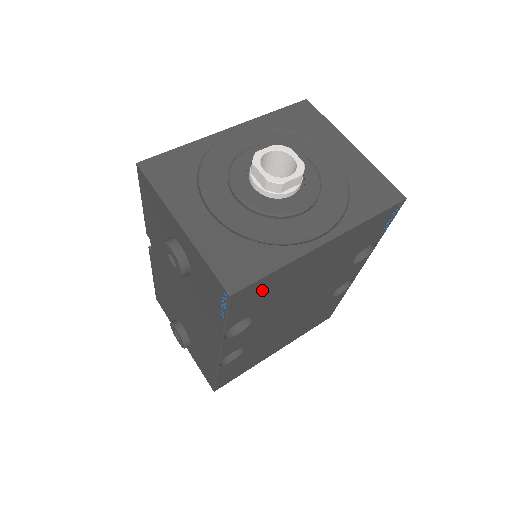
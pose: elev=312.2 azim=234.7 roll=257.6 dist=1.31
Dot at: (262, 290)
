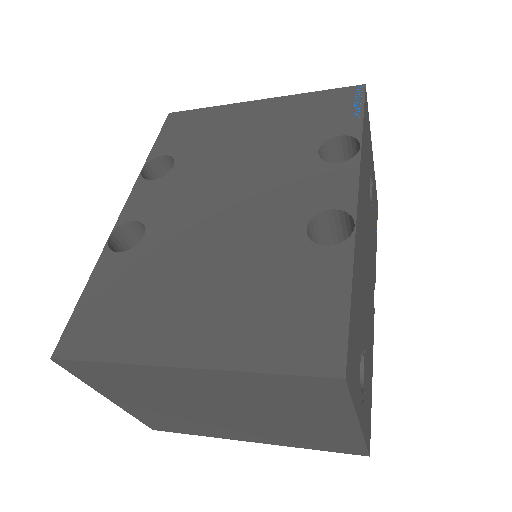
Dot at: (193, 125)
